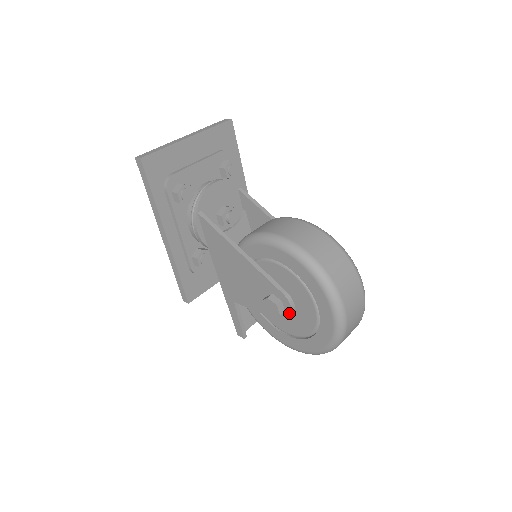
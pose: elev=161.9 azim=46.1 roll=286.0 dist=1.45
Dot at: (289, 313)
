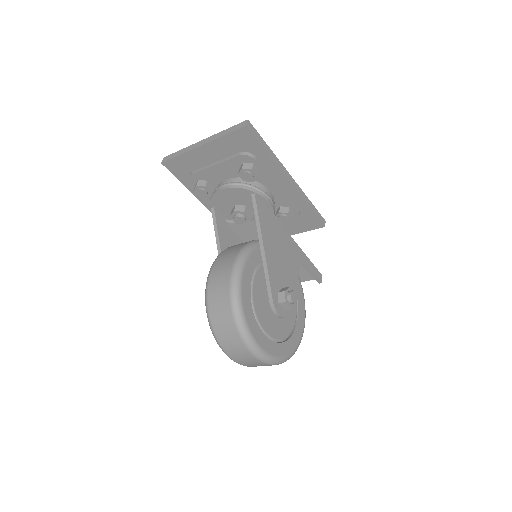
Dot at: occluded
